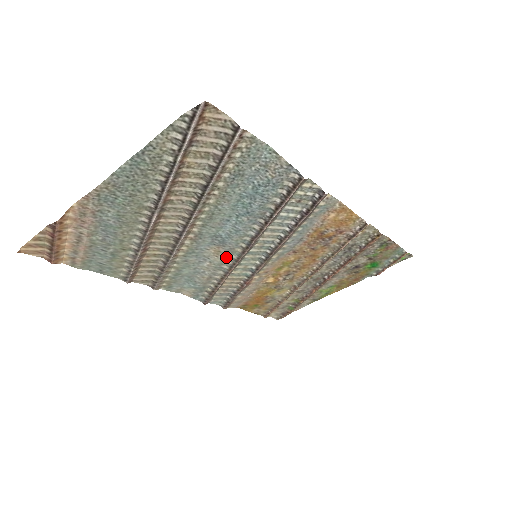
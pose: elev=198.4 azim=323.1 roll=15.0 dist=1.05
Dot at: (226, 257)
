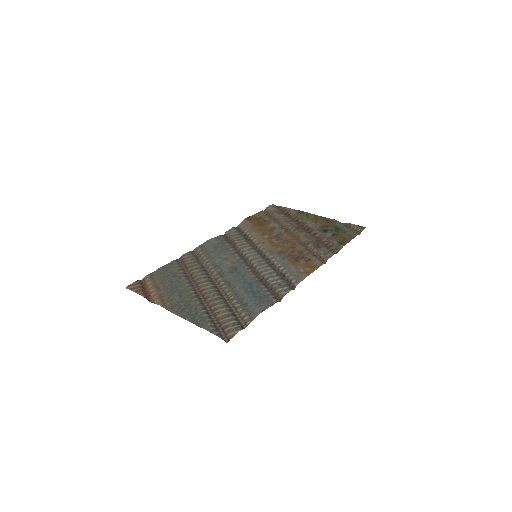
Dot at: (237, 260)
